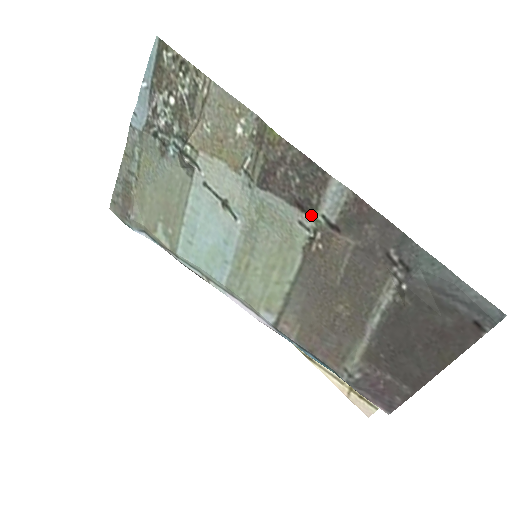
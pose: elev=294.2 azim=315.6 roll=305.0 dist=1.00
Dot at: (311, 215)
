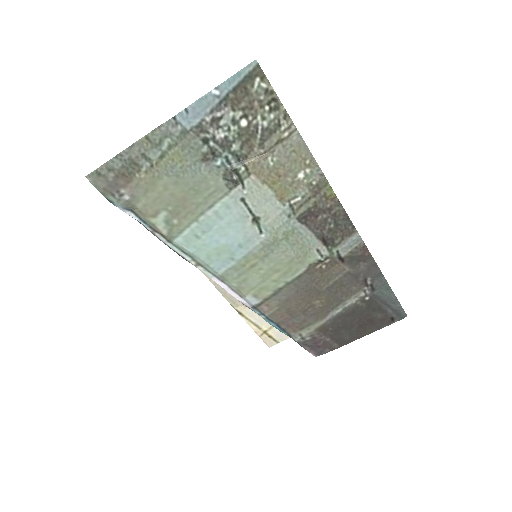
Dot at: (330, 249)
